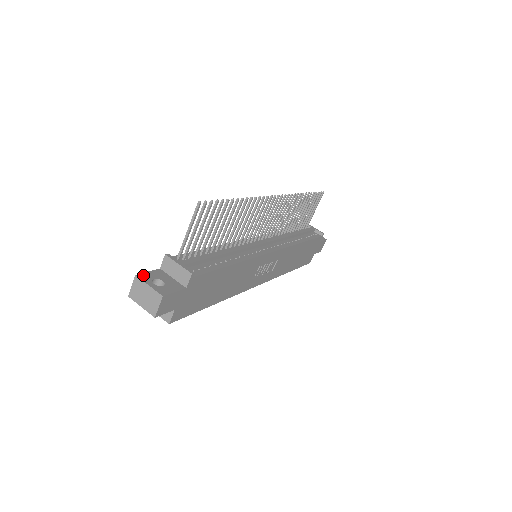
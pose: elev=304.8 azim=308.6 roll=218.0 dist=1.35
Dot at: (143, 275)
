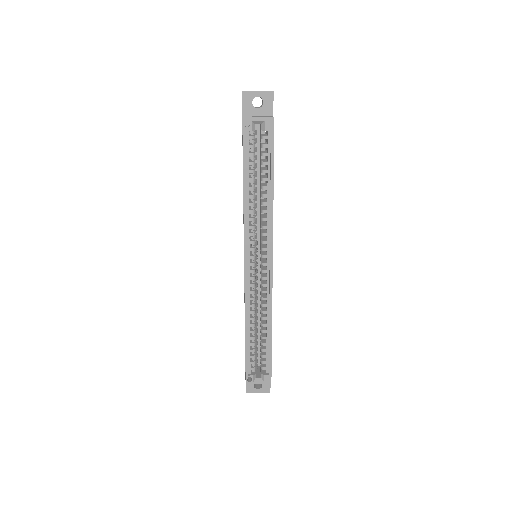
Dot at: occluded
